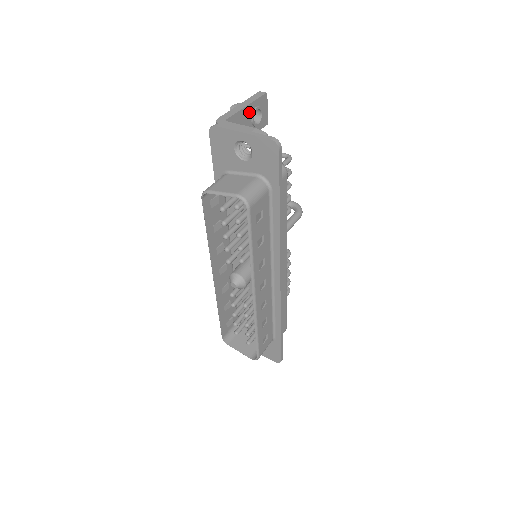
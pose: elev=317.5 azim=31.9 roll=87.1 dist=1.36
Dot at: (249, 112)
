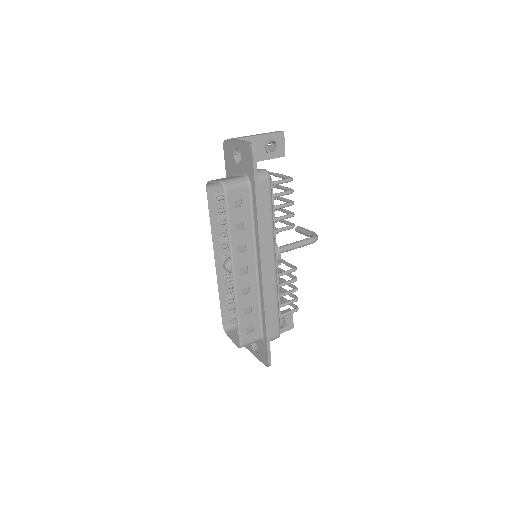
Dot at: (263, 140)
